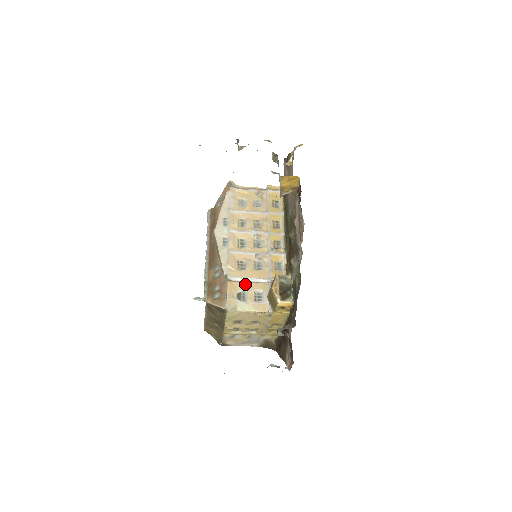
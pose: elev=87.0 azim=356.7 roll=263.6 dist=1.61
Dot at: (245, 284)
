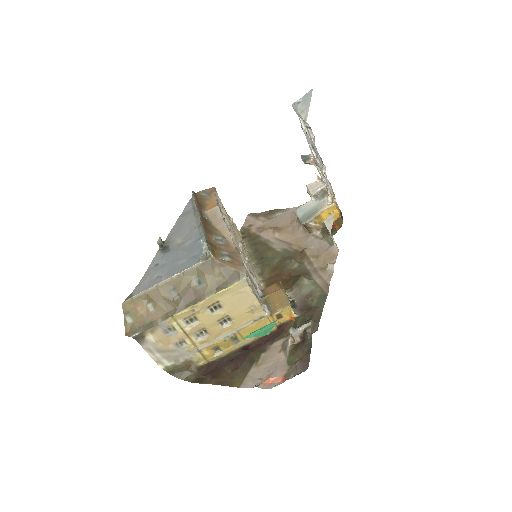
Dot at: (247, 271)
